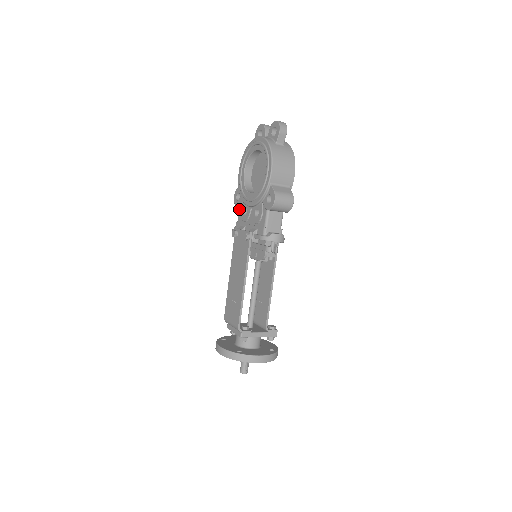
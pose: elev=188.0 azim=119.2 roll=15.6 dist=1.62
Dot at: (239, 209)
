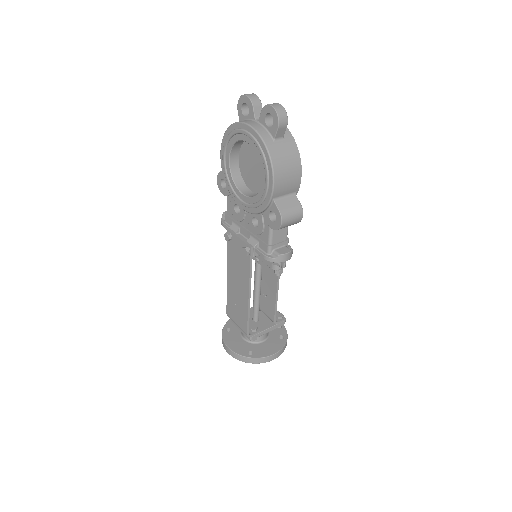
Dot at: (227, 200)
